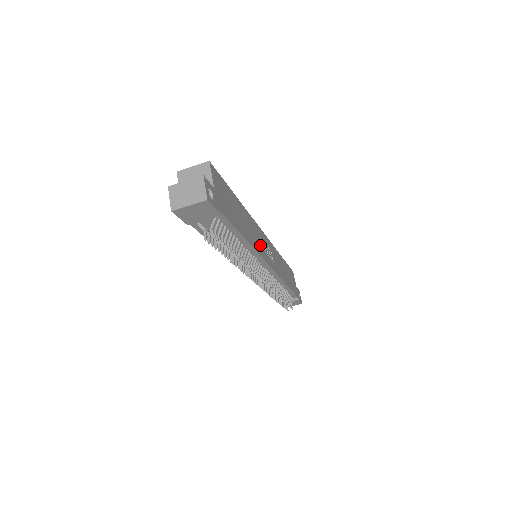
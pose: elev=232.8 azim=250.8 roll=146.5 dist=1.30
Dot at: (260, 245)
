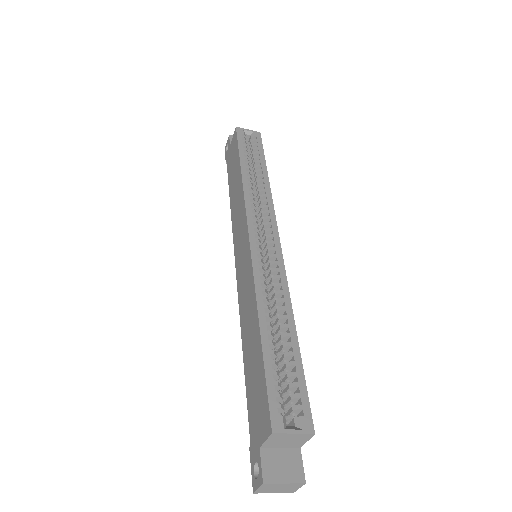
Dot at: occluded
